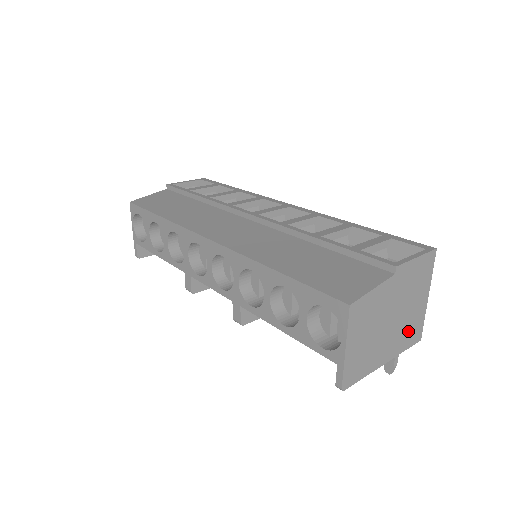
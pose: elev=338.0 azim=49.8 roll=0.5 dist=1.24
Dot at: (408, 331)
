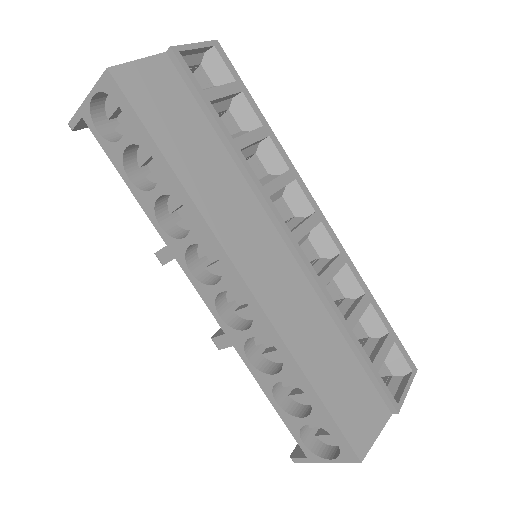
Dot at: occluded
